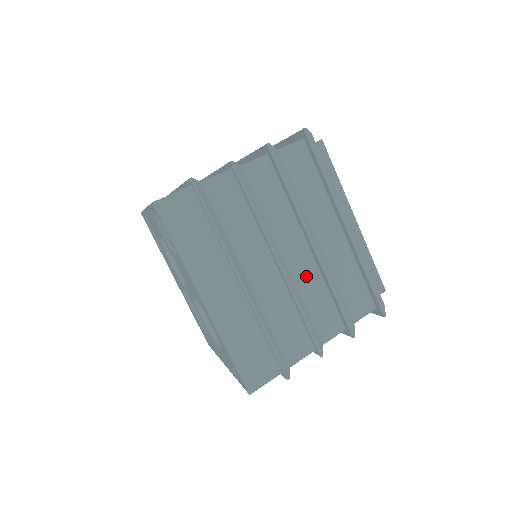
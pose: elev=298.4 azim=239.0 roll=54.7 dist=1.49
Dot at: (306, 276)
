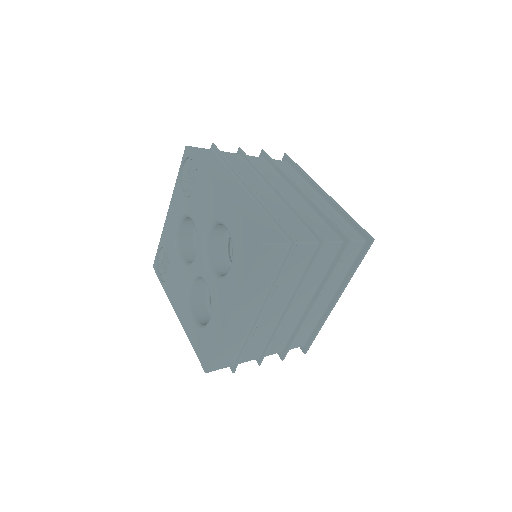
Dot at: (300, 206)
